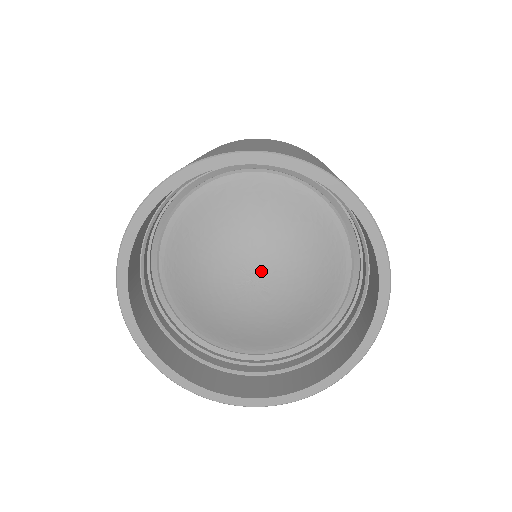
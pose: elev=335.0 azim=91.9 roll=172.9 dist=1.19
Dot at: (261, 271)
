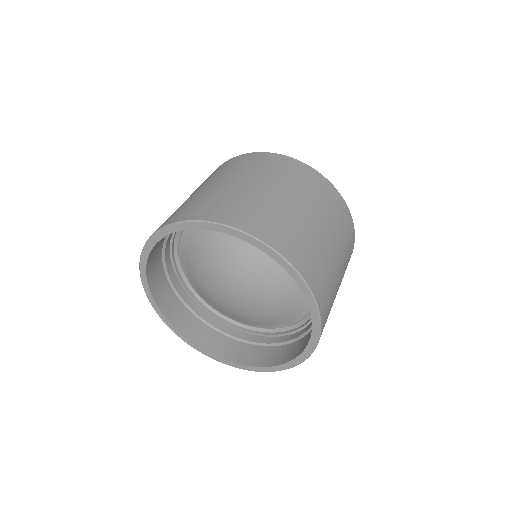
Dot at: (241, 289)
